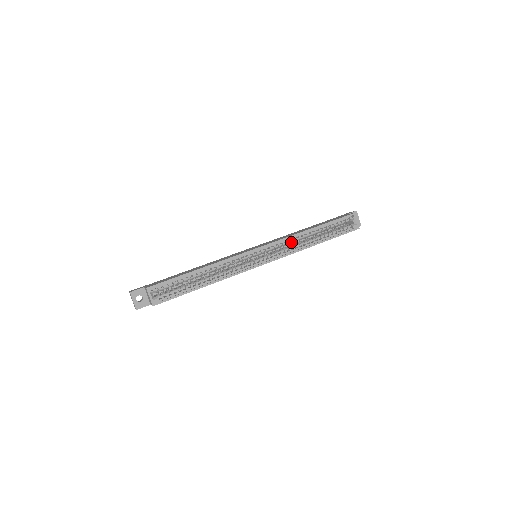
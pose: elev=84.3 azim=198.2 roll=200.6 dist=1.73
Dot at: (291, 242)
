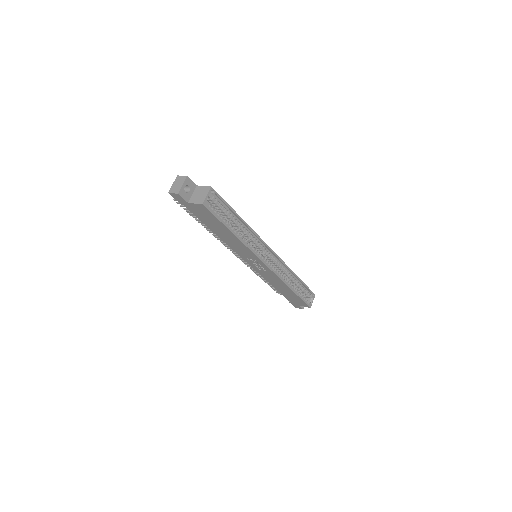
Dot at: (283, 271)
